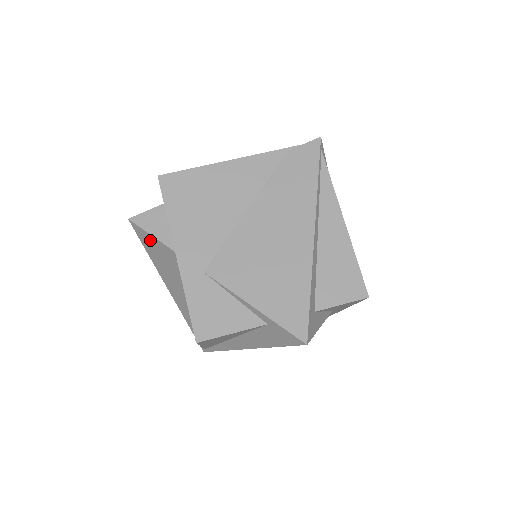
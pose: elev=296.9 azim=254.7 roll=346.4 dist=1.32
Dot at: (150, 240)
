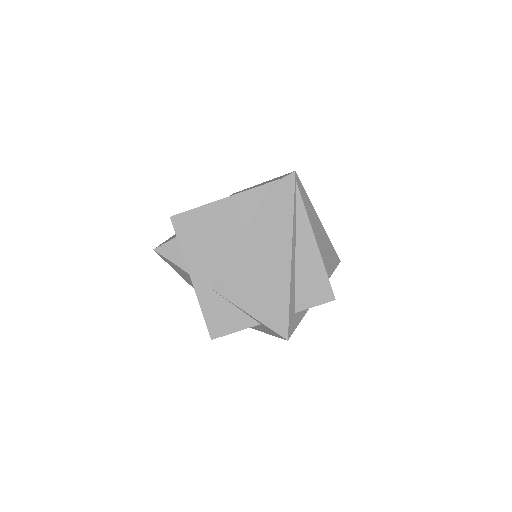
Dot at: (171, 263)
